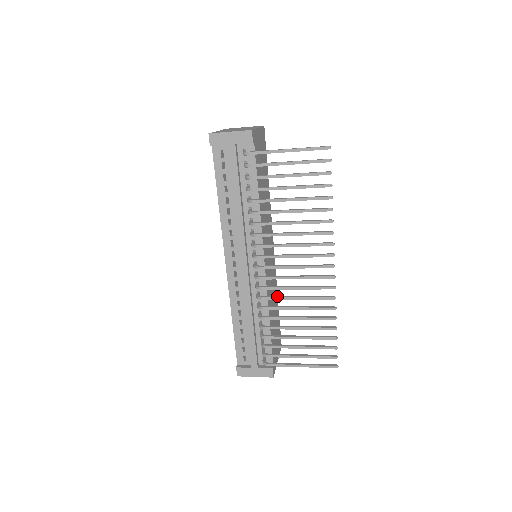
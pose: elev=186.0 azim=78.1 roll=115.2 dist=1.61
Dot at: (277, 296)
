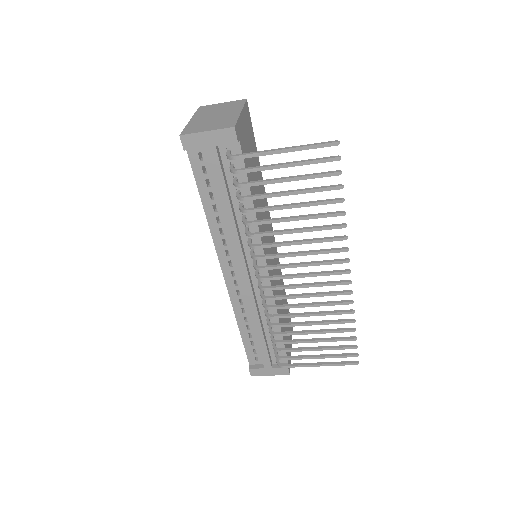
Dot at: (286, 304)
